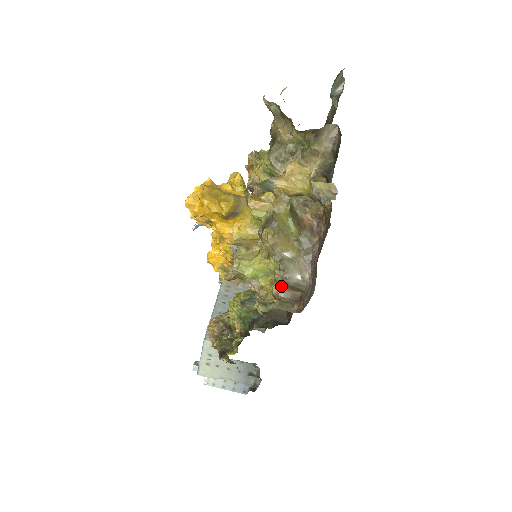
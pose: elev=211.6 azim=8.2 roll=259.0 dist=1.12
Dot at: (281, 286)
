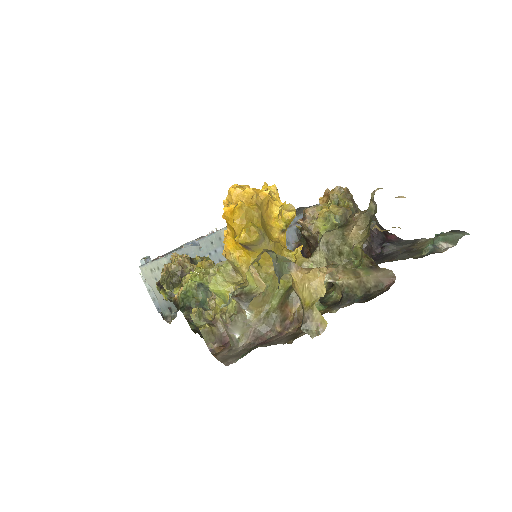
Dot at: occluded
